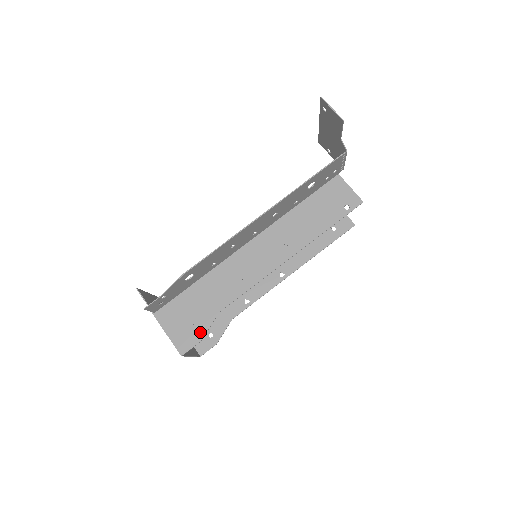
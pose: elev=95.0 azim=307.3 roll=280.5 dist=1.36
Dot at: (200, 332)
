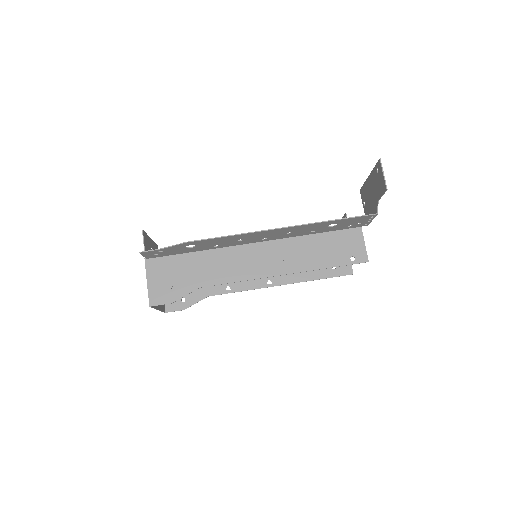
Dot at: (175, 295)
